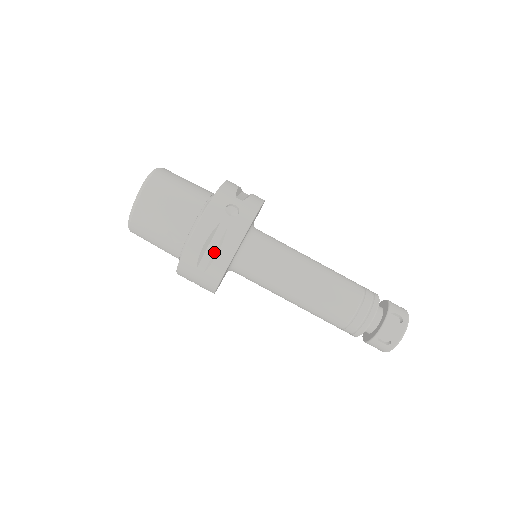
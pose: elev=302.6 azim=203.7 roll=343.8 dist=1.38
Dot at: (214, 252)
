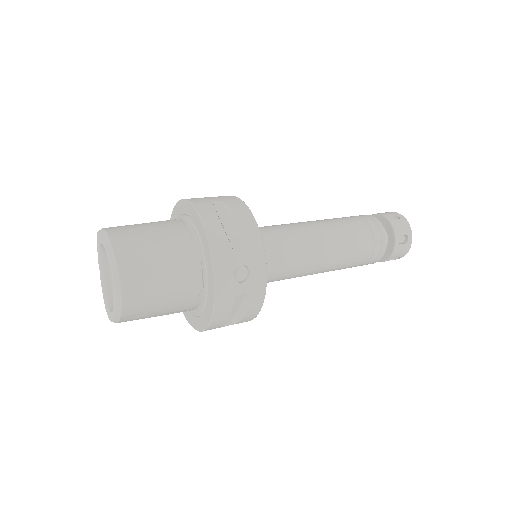
Dot at: (236, 313)
